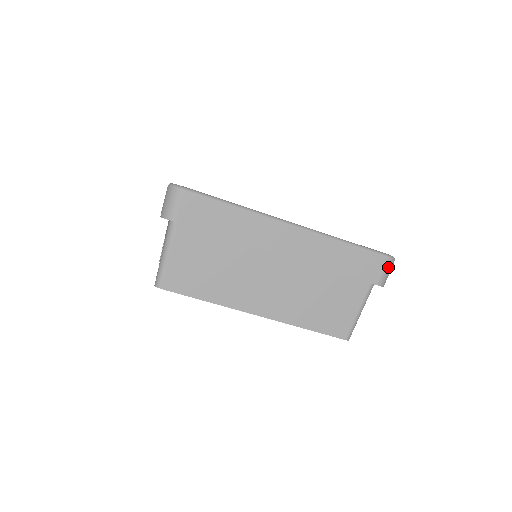
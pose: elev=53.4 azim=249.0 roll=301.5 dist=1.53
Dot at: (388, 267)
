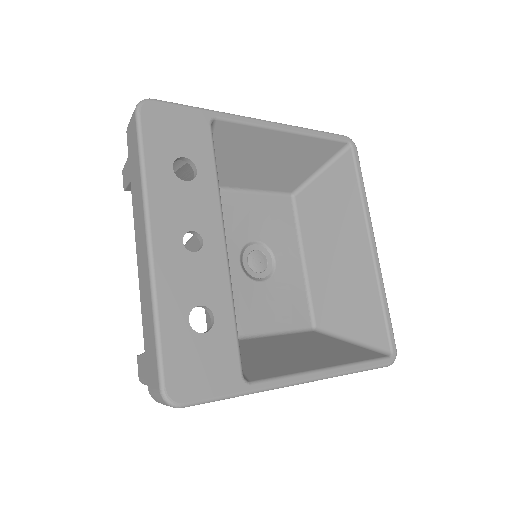
Dot at: occluded
